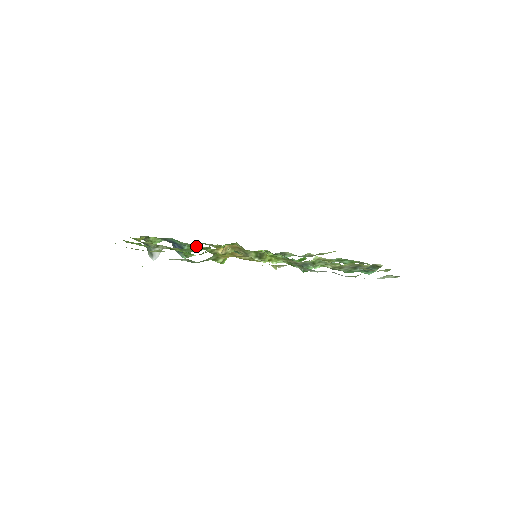
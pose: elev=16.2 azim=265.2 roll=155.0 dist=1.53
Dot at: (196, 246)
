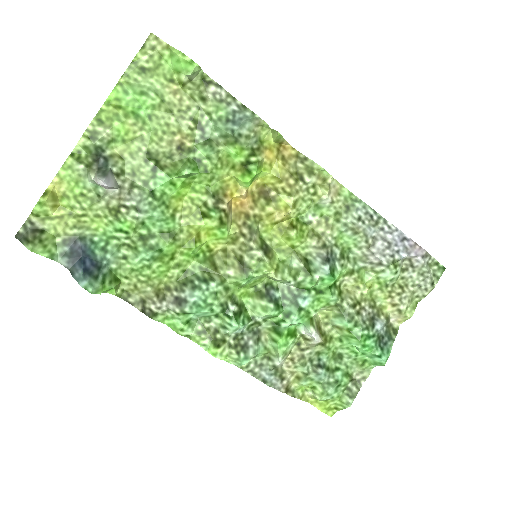
Dot at: (180, 200)
